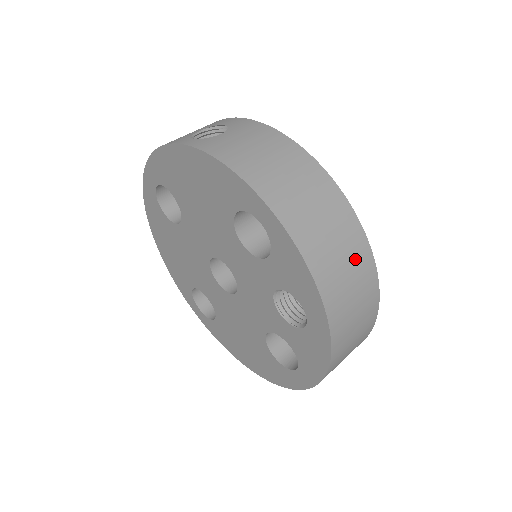
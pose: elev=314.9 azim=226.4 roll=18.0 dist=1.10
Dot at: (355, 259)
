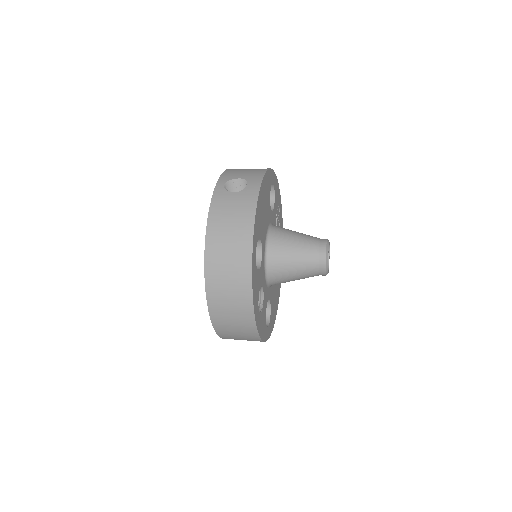
Dot at: (239, 303)
